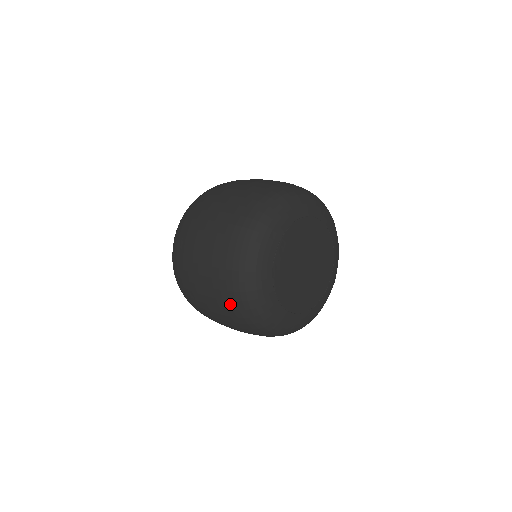
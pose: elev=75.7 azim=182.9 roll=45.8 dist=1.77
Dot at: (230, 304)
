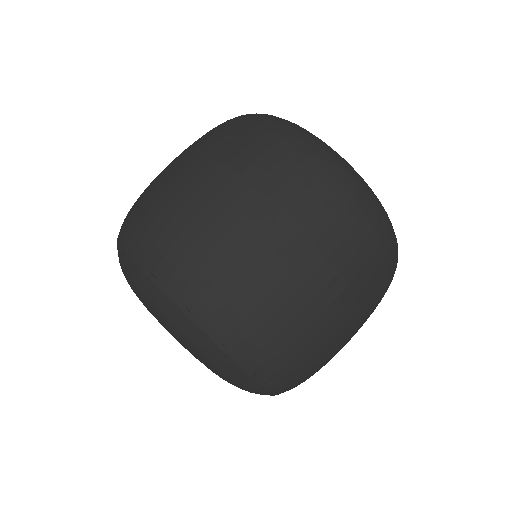
Dot at: (360, 229)
